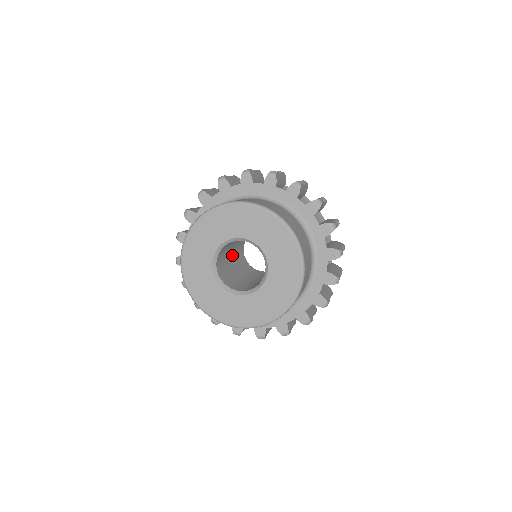
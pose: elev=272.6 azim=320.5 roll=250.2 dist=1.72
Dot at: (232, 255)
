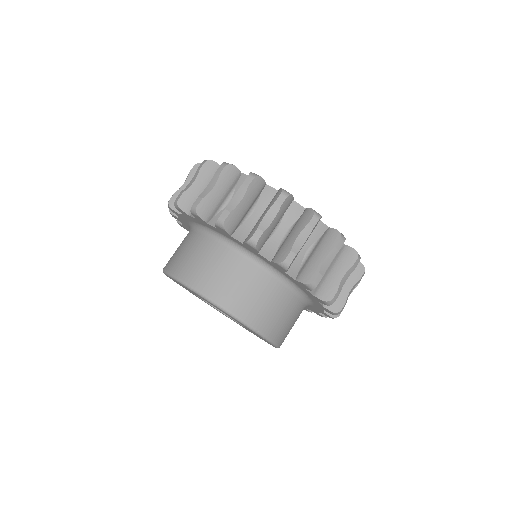
Dot at: occluded
